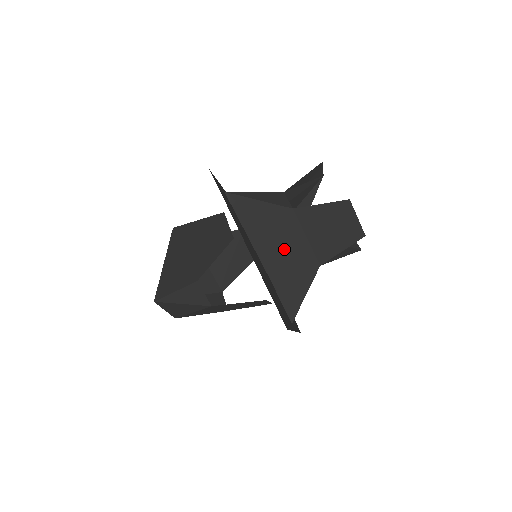
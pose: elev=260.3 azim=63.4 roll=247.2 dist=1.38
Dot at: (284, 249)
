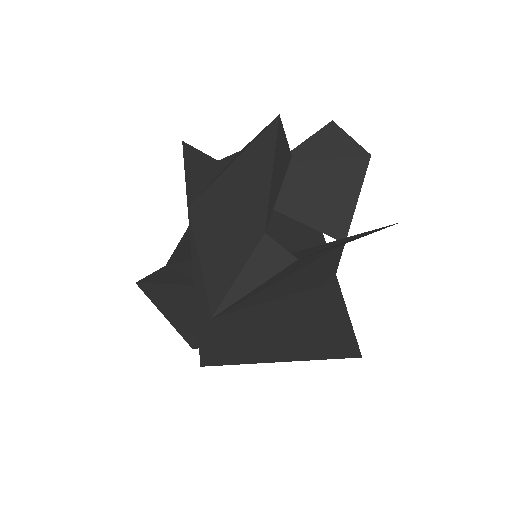
Dot at: (302, 273)
